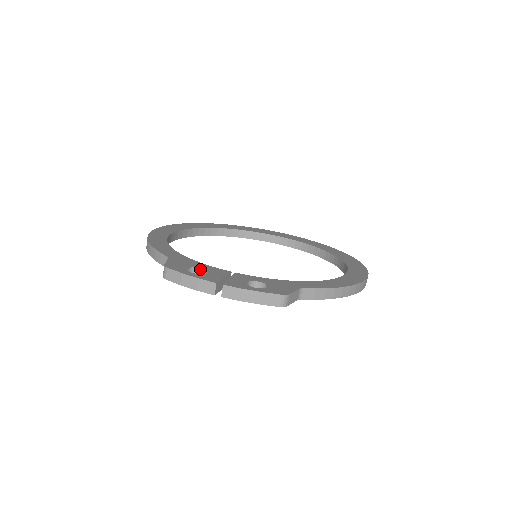
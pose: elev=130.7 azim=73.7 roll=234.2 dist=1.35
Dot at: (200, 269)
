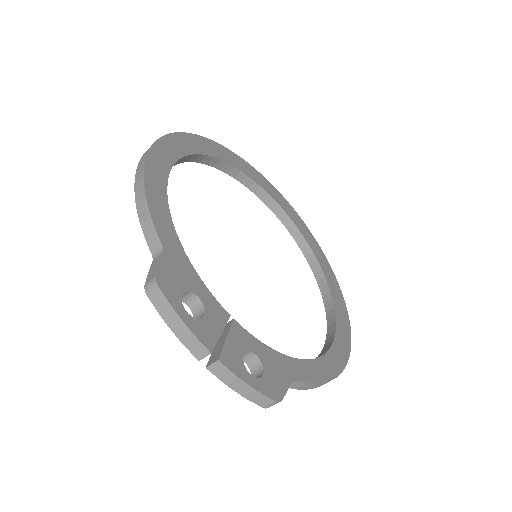
Dot at: (196, 297)
